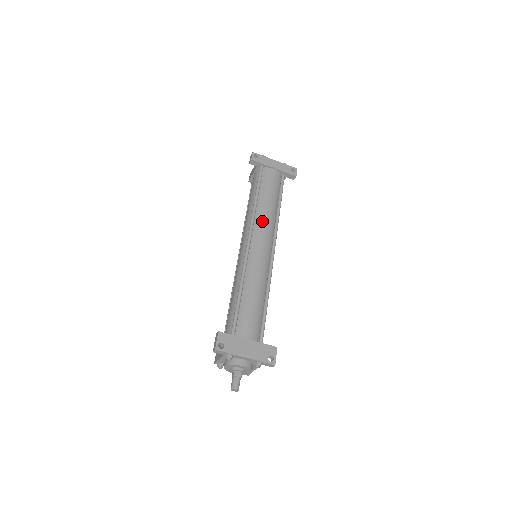
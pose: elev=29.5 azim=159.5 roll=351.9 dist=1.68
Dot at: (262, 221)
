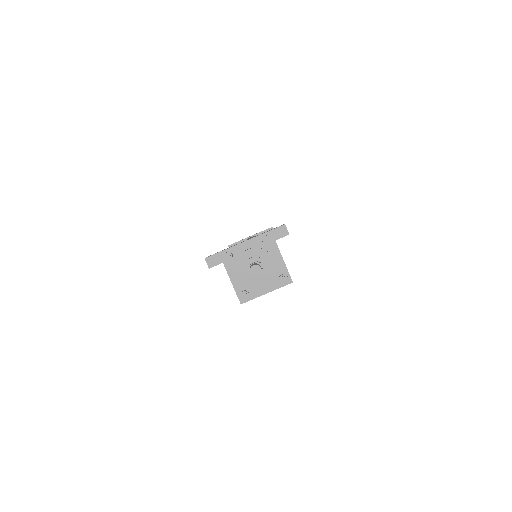
Dot at: occluded
